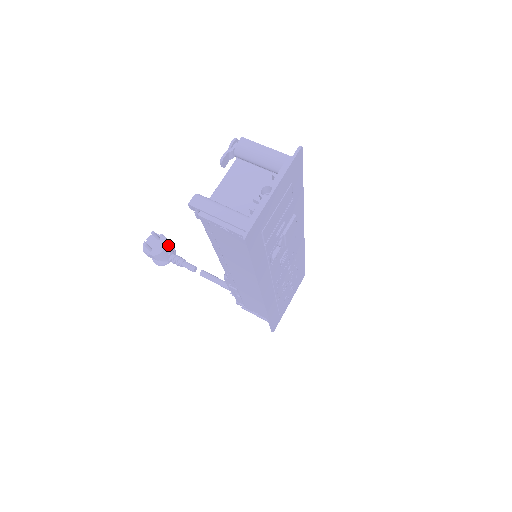
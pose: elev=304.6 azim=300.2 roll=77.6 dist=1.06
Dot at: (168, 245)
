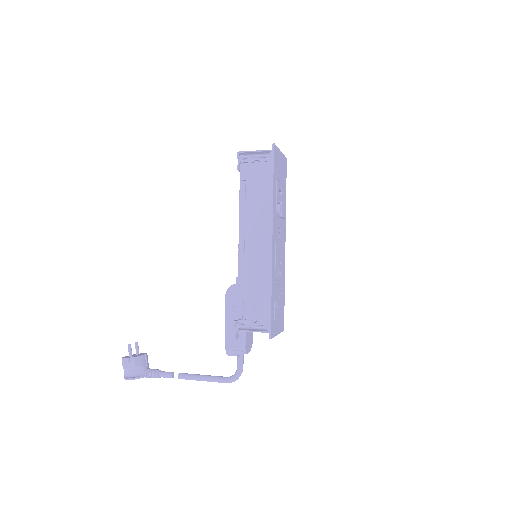
Dot at: (147, 357)
